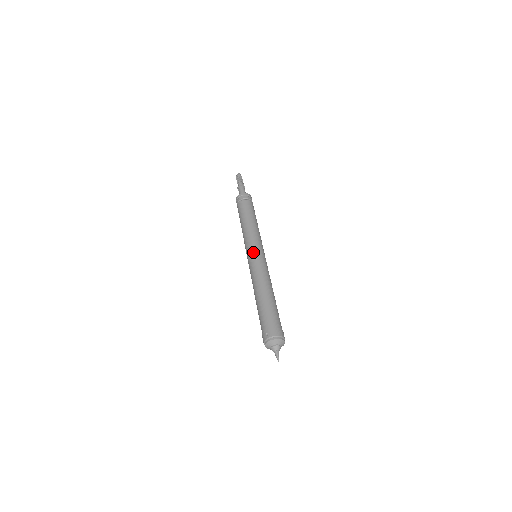
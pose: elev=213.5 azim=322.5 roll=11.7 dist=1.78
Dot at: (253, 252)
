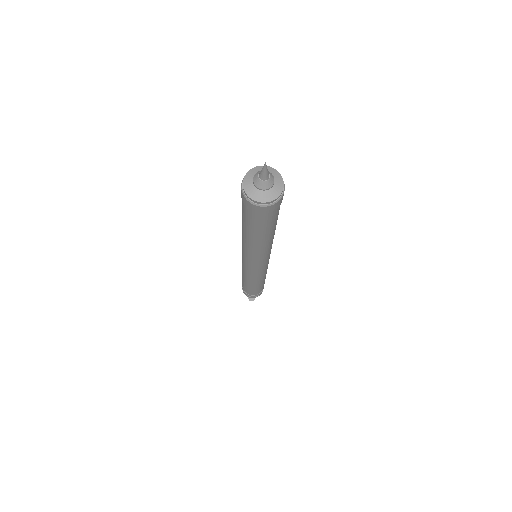
Dot at: occluded
